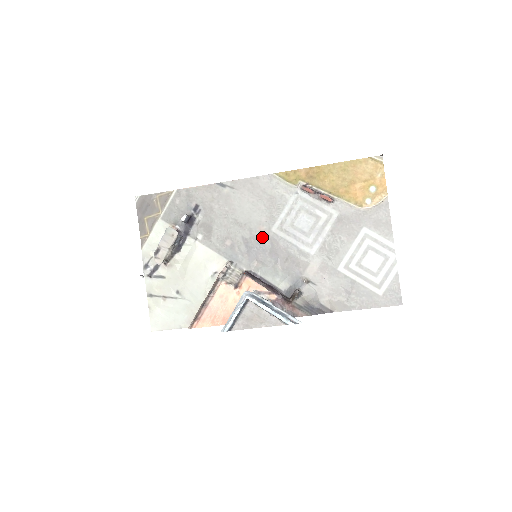
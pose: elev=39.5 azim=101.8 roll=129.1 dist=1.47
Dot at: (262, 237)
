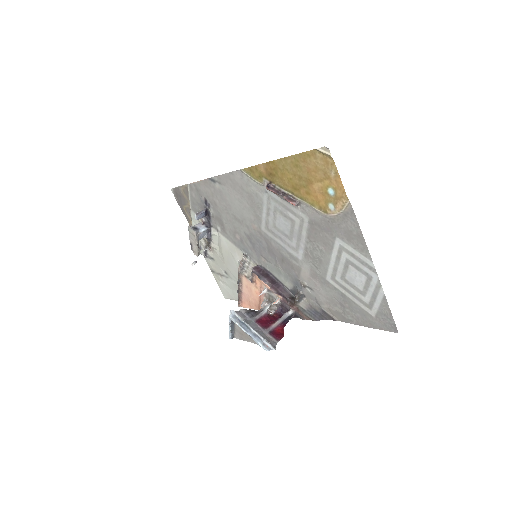
Dot at: (257, 235)
